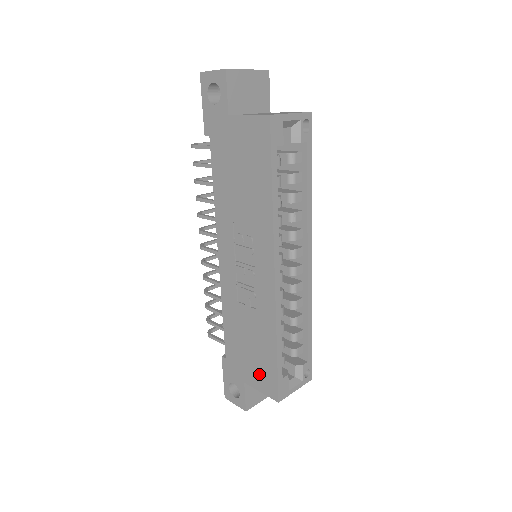
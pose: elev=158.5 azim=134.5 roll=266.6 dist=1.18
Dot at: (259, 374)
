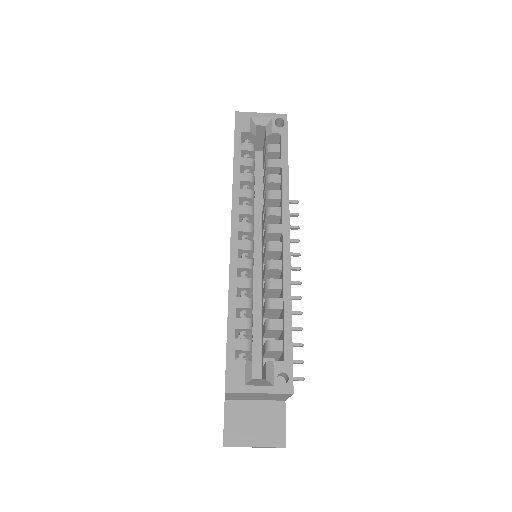
Dot at: occluded
